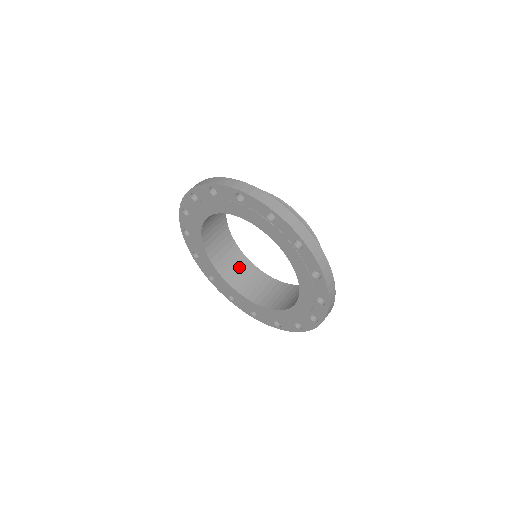
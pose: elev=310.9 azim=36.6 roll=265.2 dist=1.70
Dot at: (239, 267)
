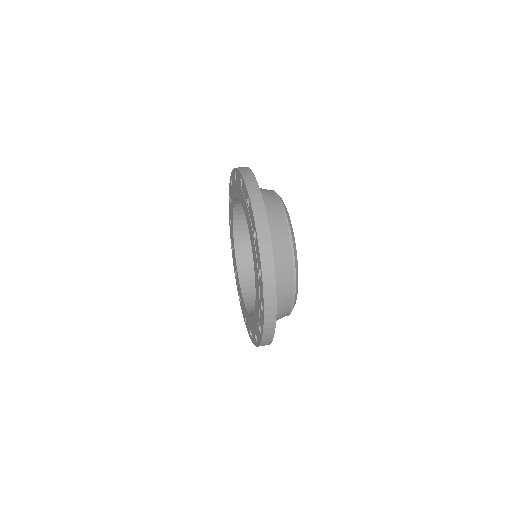
Dot at: occluded
